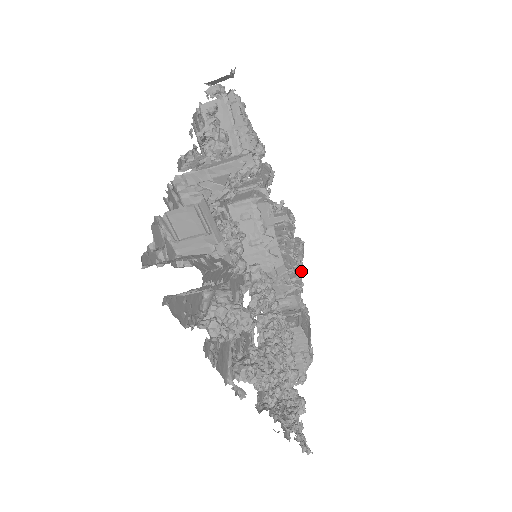
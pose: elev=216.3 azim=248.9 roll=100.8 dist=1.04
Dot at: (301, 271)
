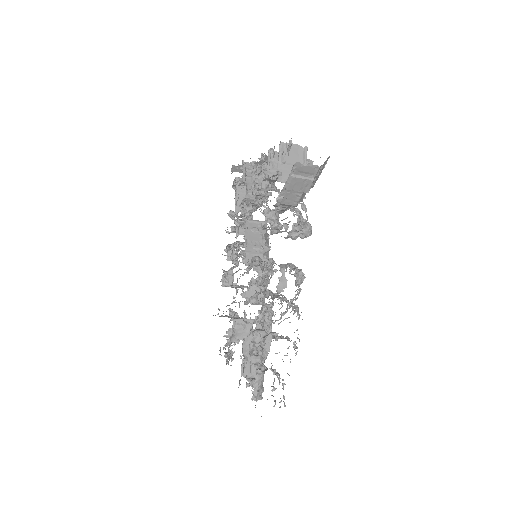
Dot at: occluded
